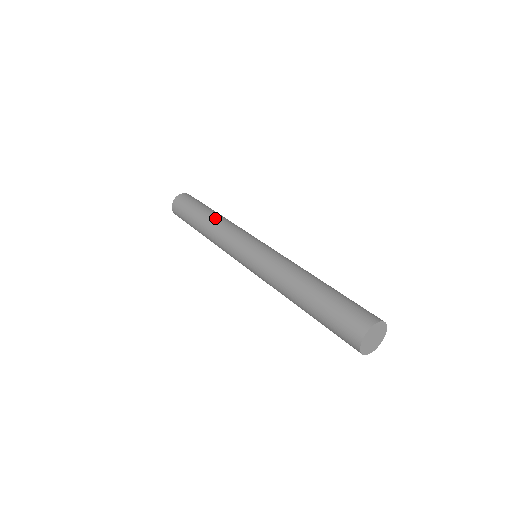
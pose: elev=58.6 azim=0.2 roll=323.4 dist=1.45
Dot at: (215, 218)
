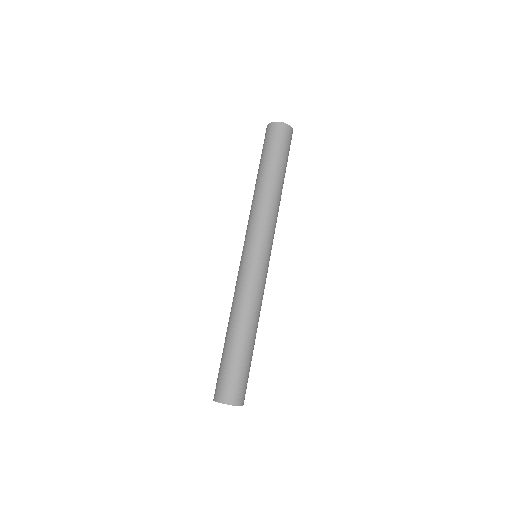
Dot at: (256, 190)
